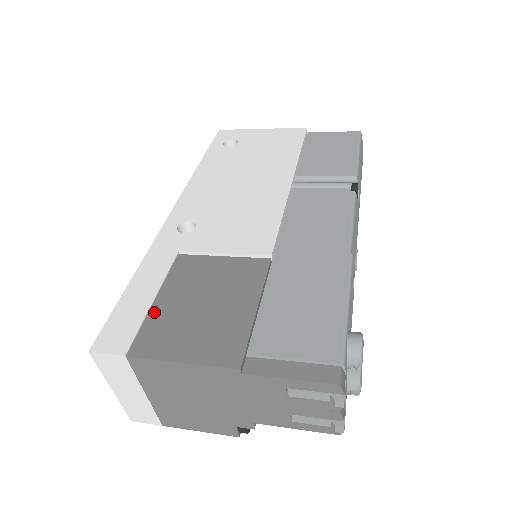
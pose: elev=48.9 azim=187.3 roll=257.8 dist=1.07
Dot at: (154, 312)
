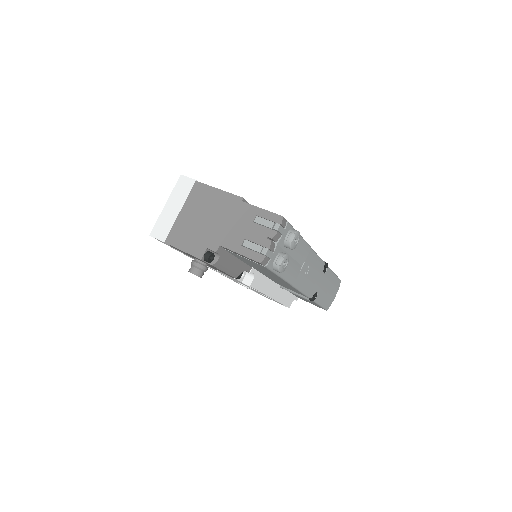
Dot at: occluded
